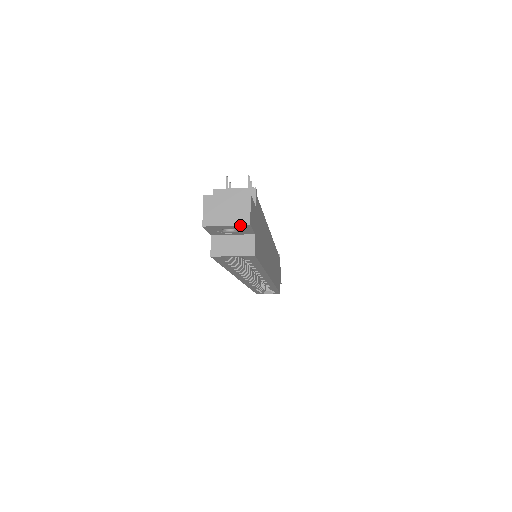
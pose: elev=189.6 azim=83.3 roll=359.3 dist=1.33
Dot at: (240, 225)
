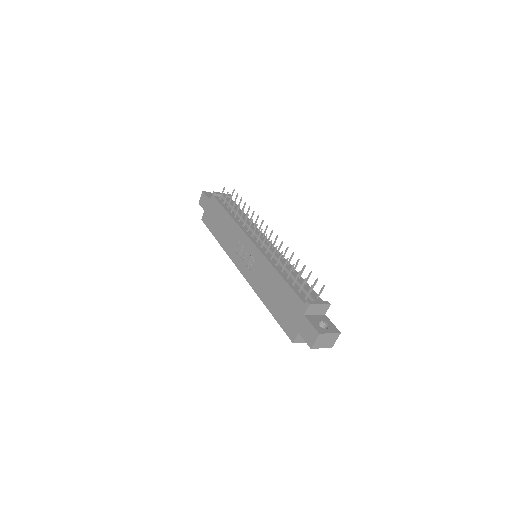
Dot at: occluded
